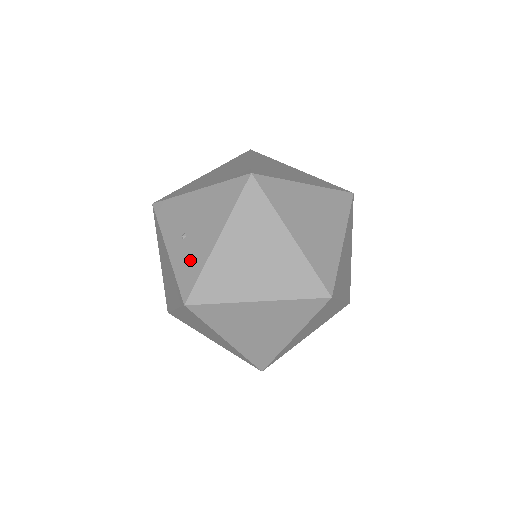
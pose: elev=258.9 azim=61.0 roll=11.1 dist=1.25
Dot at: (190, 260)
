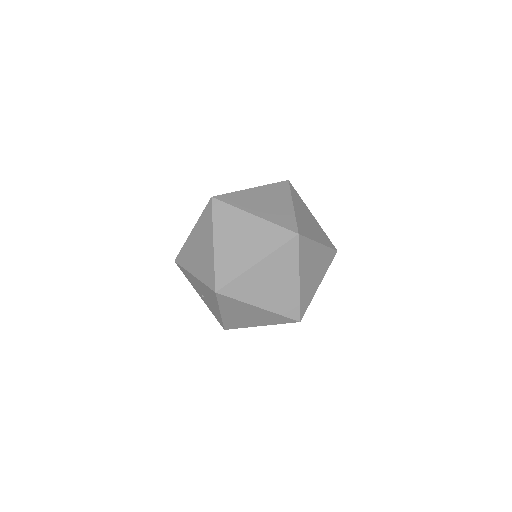
Dot at: (214, 312)
